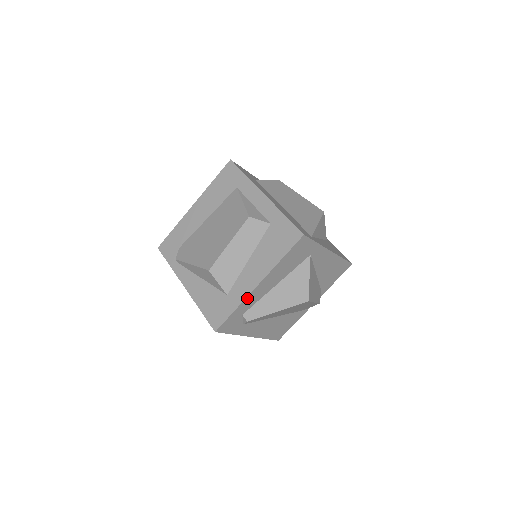
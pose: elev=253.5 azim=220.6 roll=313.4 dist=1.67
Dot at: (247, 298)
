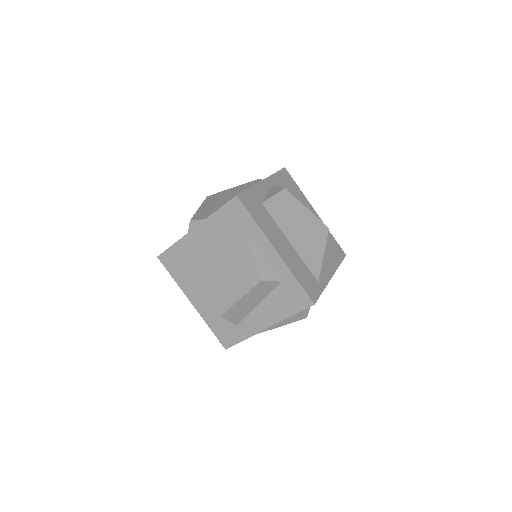
Dot at: (256, 333)
